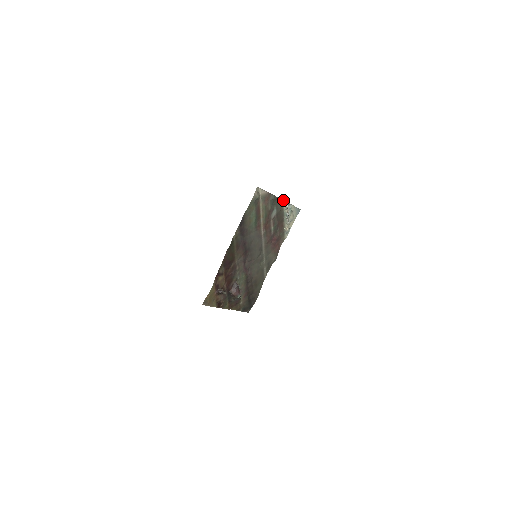
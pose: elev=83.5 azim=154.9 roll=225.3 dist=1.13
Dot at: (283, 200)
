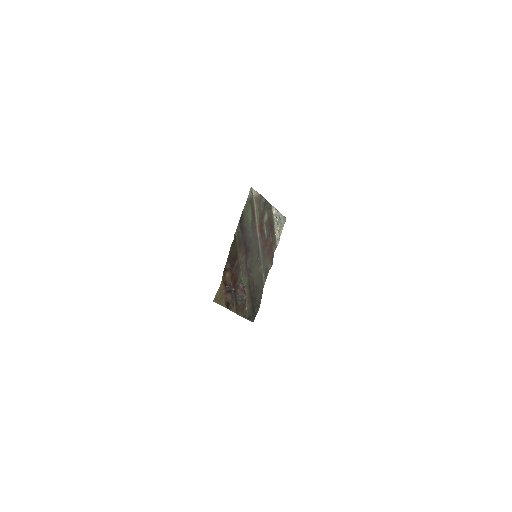
Dot at: (272, 206)
